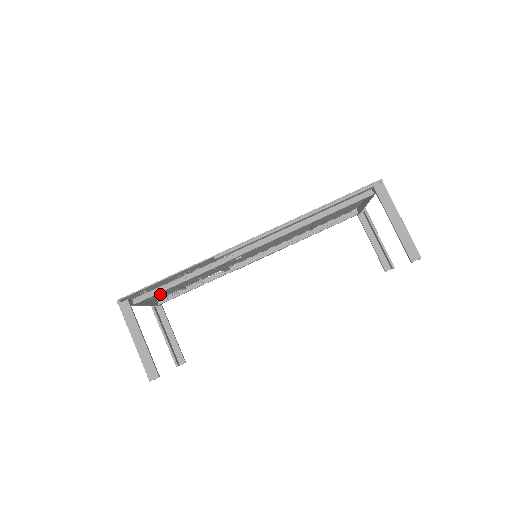
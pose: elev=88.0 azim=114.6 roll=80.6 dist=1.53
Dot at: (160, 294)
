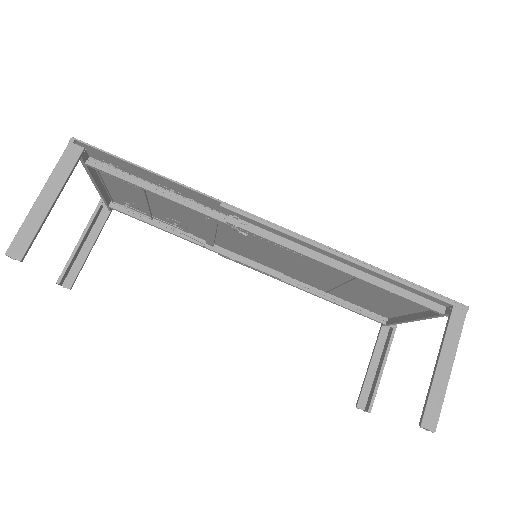
Dot at: (122, 196)
